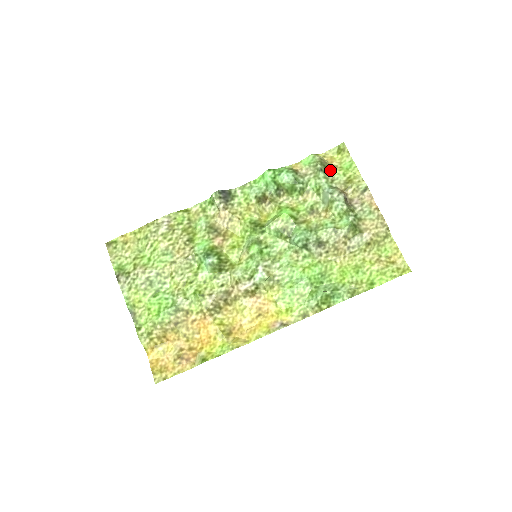
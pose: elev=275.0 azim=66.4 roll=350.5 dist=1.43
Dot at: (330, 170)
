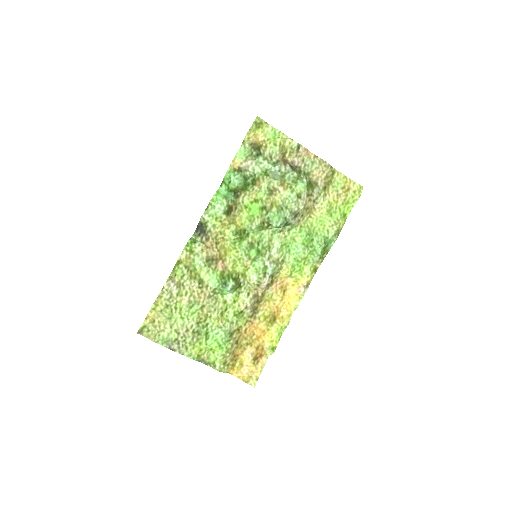
Dot at: (263, 149)
